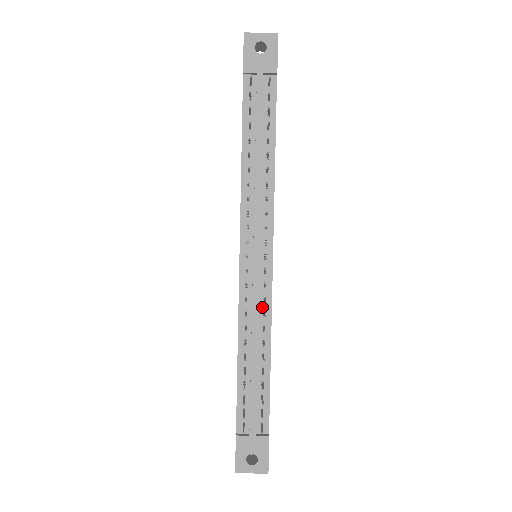
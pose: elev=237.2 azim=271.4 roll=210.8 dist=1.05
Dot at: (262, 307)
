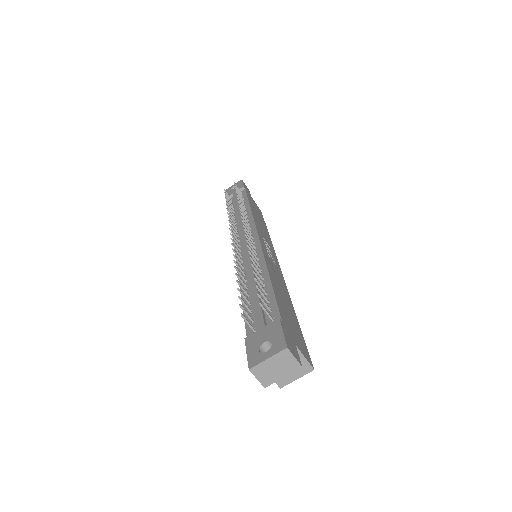
Dot at: (255, 258)
